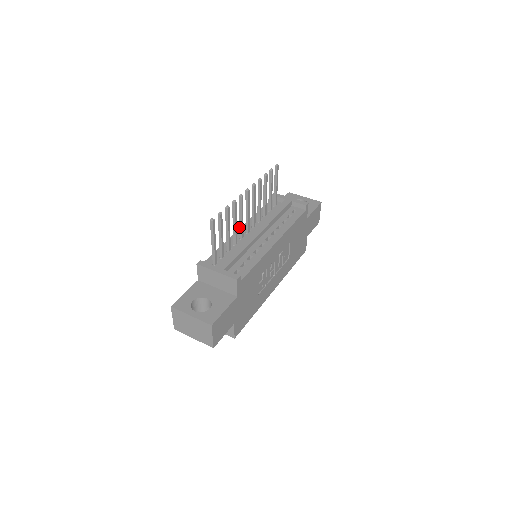
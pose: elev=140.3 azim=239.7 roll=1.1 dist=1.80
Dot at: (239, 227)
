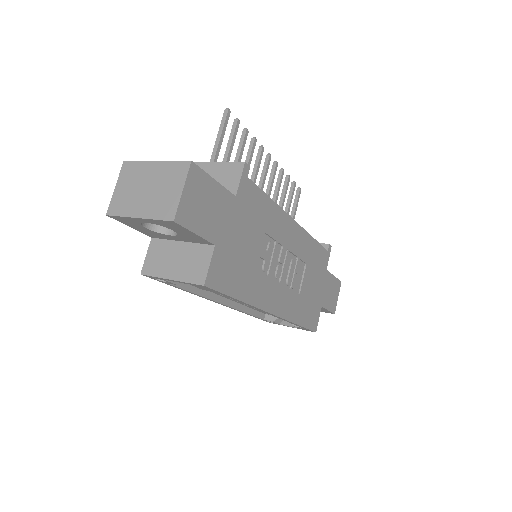
Dot at: occluded
